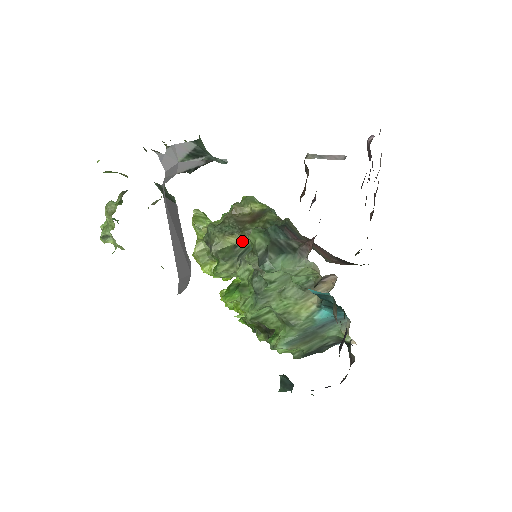
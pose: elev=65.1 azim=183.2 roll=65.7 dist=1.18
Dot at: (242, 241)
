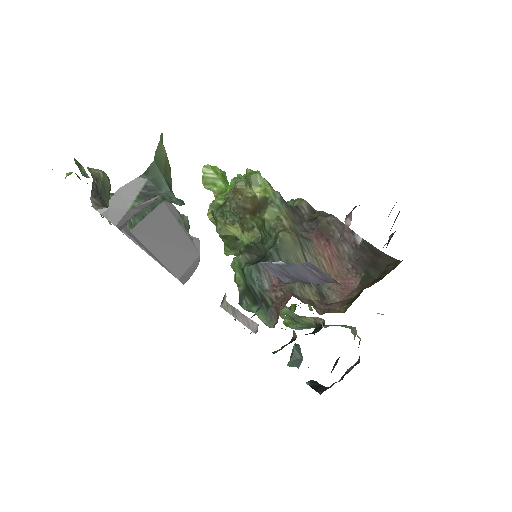
Dot at: (242, 235)
